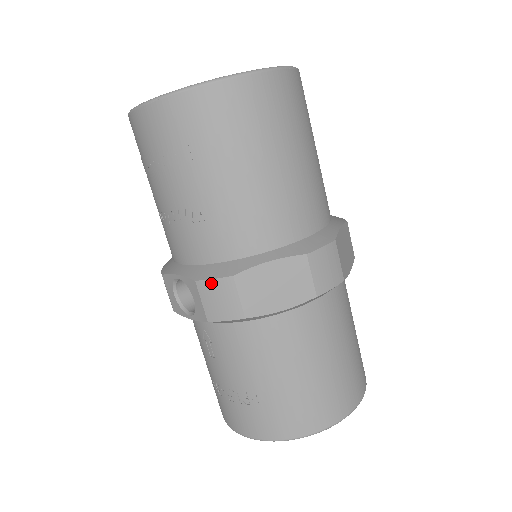
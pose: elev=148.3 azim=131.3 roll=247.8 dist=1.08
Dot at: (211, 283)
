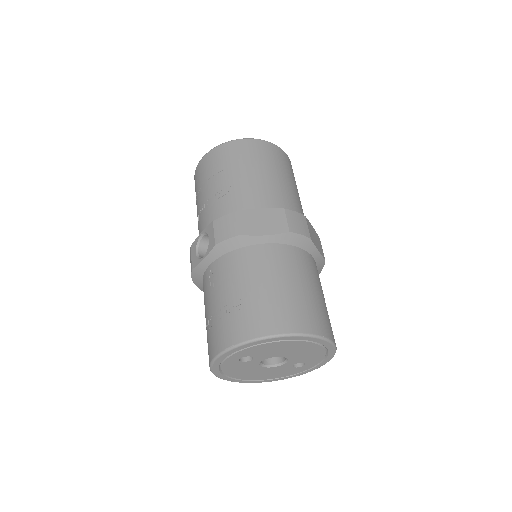
Dot at: (222, 218)
